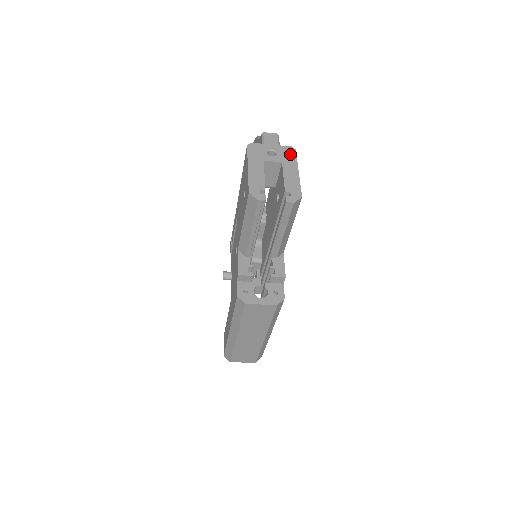
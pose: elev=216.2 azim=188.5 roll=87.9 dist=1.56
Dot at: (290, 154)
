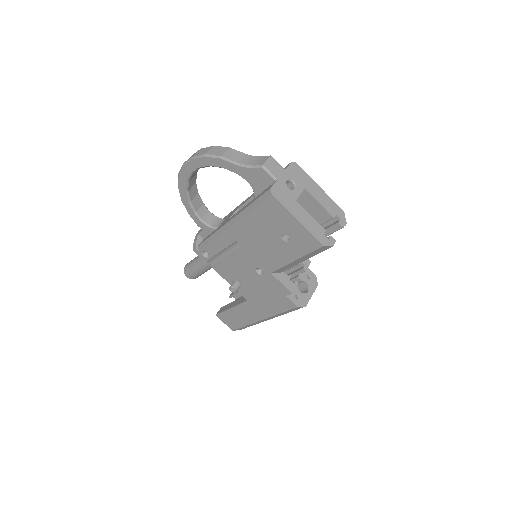
Dot at: (299, 173)
